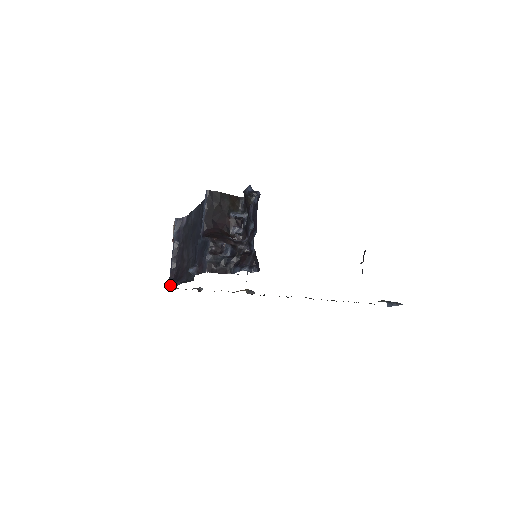
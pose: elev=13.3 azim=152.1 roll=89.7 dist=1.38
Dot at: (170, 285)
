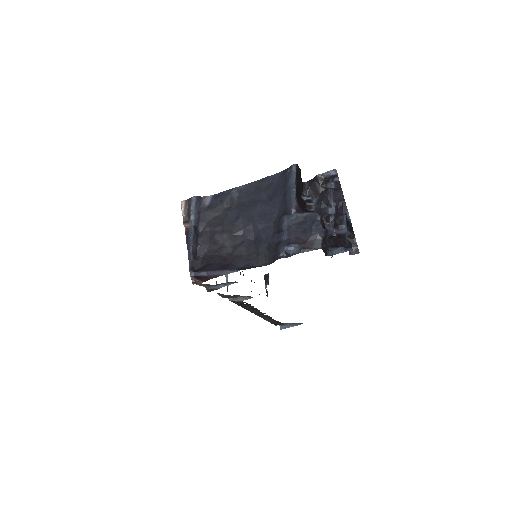
Dot at: (191, 278)
